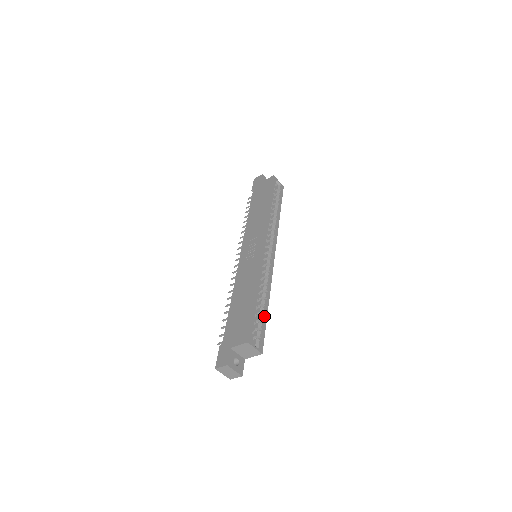
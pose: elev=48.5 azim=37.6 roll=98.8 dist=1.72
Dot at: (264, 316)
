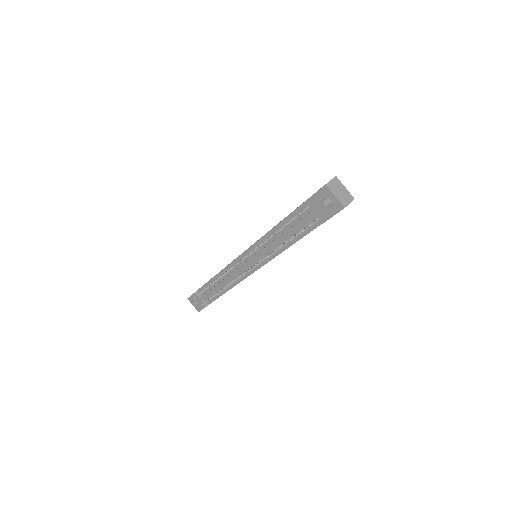
Dot at: occluded
